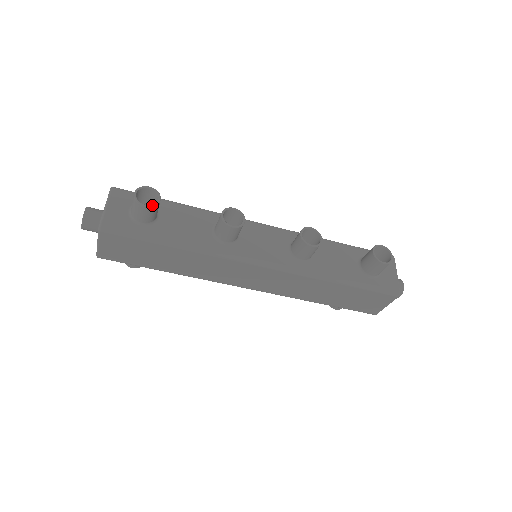
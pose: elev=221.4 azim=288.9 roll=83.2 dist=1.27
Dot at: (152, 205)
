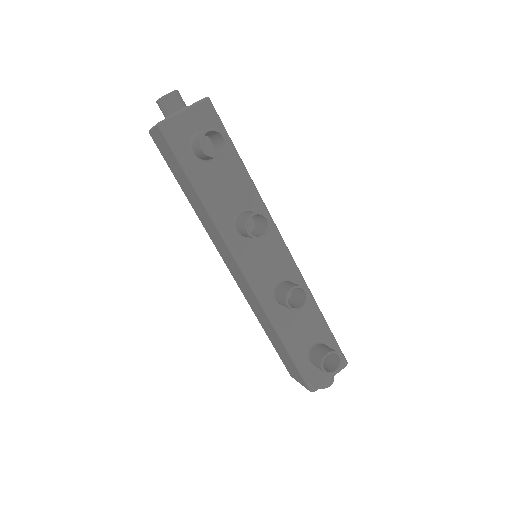
Dot at: (208, 154)
